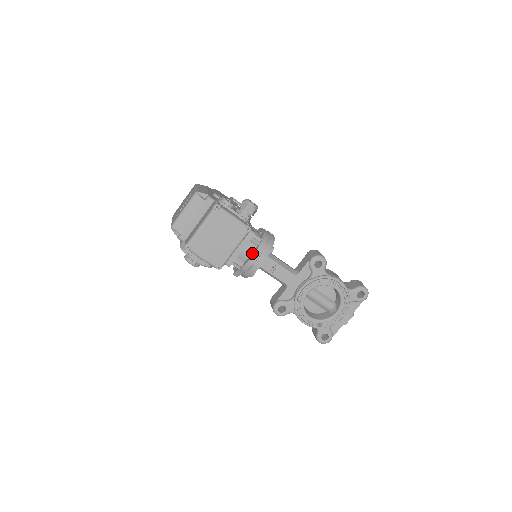
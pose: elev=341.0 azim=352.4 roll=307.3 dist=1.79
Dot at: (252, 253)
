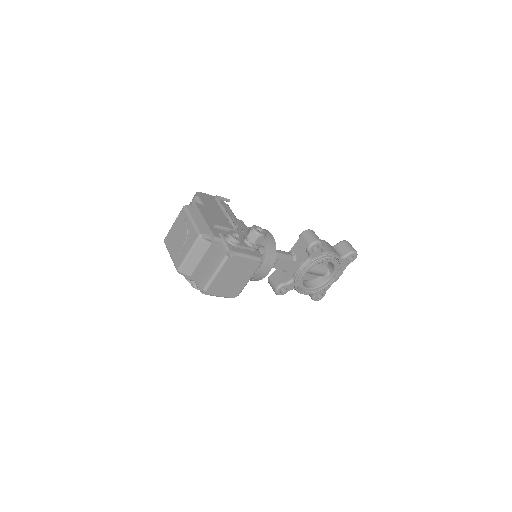
Dot at: occluded
